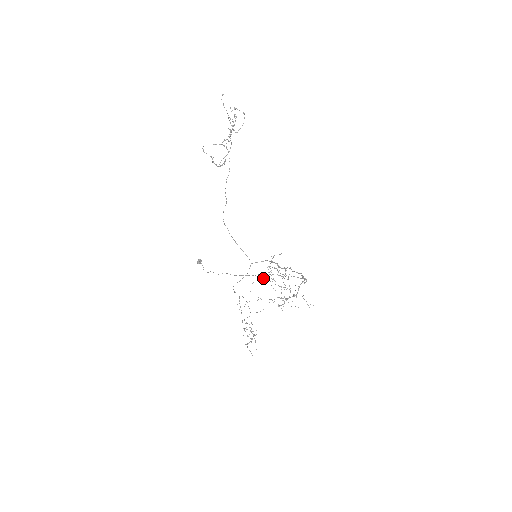
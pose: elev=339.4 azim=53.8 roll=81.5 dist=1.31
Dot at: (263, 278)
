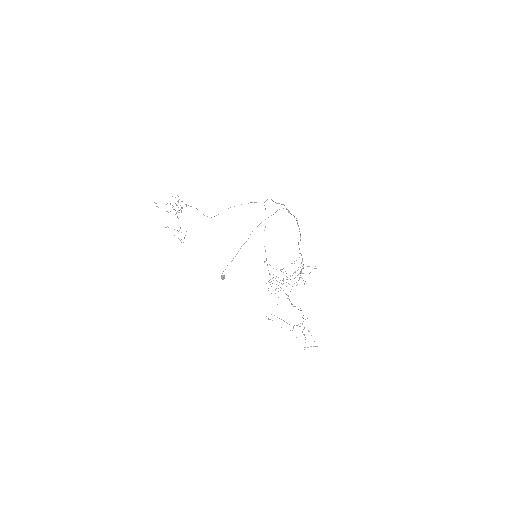
Dot at: occluded
